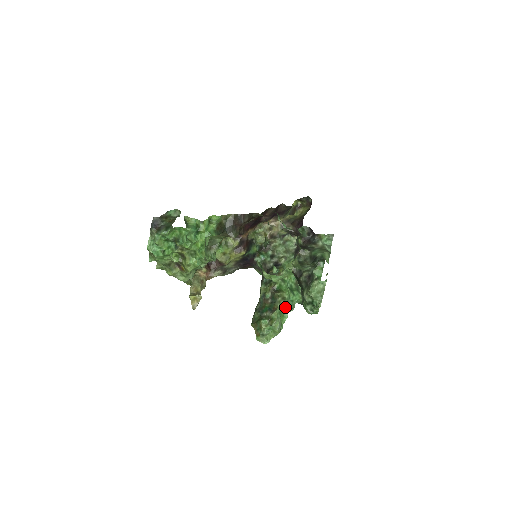
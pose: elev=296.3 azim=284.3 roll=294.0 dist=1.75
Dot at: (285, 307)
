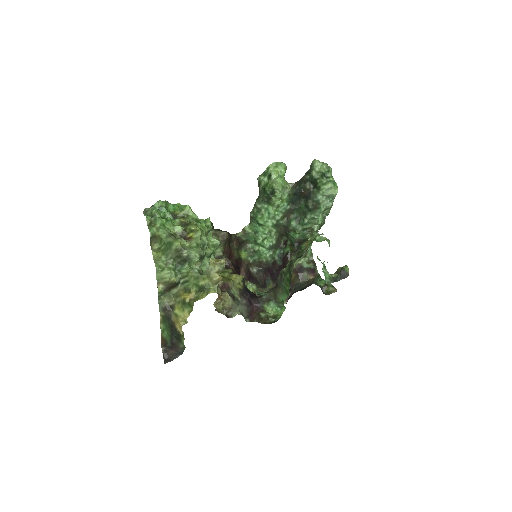
Dot at: occluded
